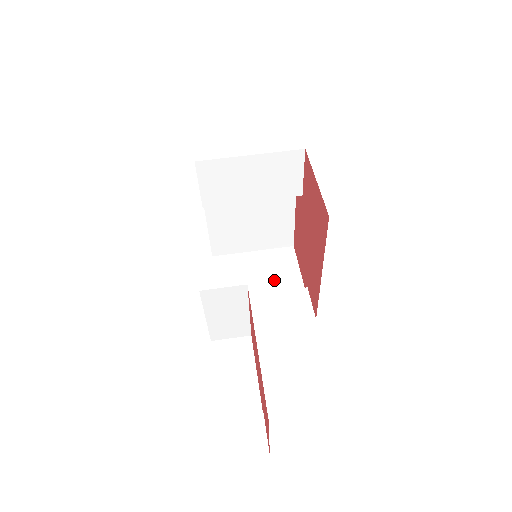
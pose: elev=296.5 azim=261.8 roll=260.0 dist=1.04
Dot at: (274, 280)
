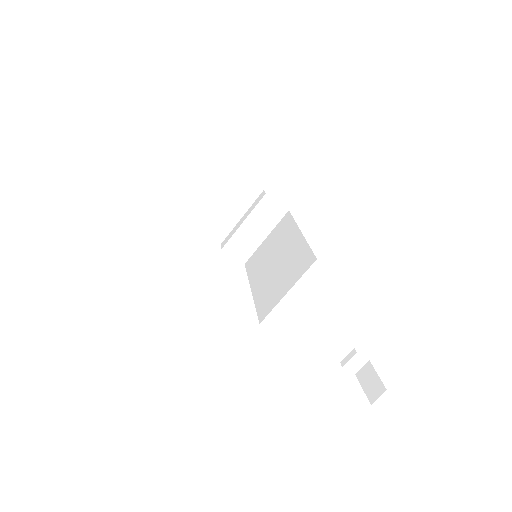
Dot at: (234, 197)
